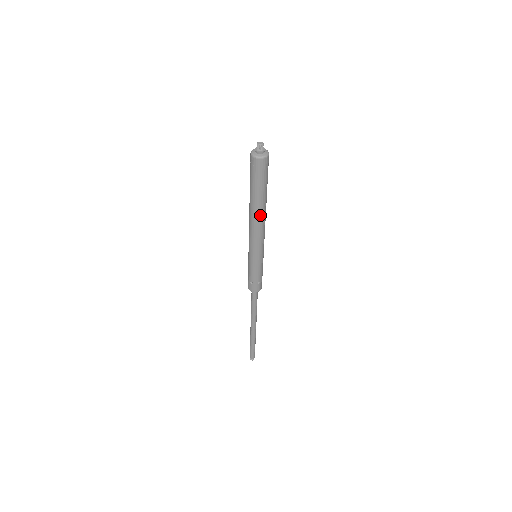
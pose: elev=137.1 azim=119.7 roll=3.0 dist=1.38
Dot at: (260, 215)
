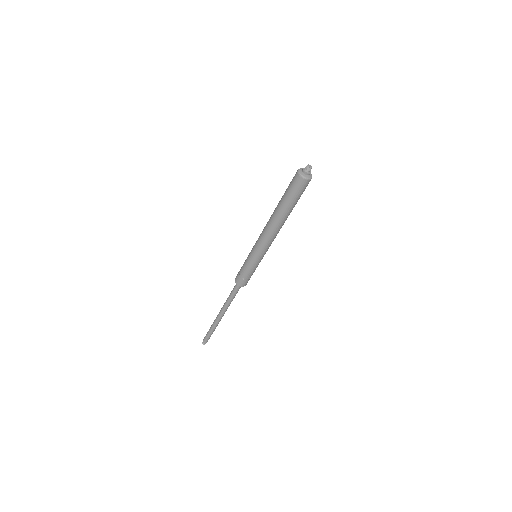
Dot at: (282, 224)
